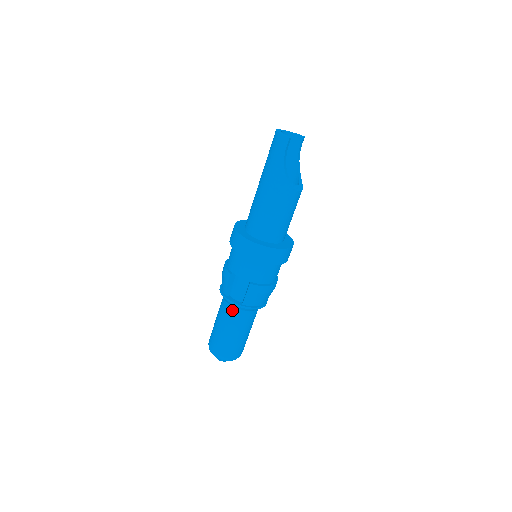
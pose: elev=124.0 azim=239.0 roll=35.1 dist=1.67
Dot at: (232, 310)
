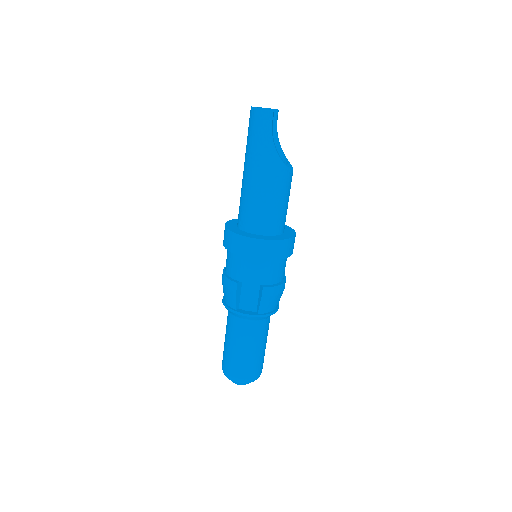
Dot at: (246, 324)
